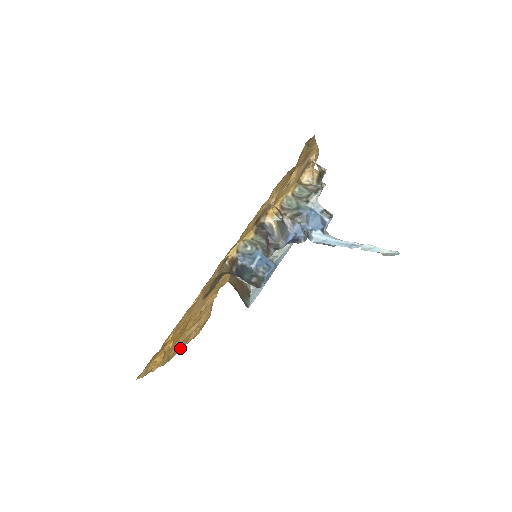
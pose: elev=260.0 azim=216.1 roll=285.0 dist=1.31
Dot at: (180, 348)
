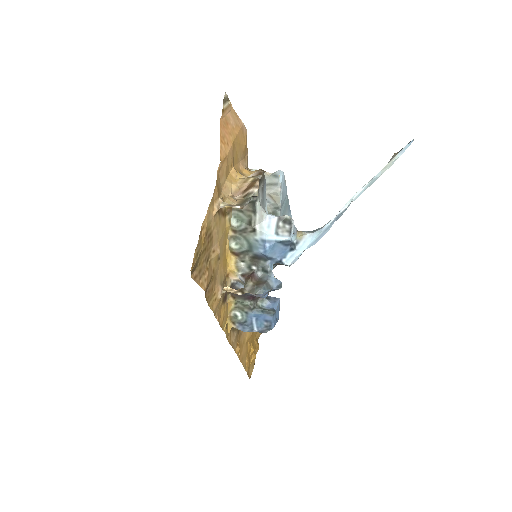
Dot at: occluded
